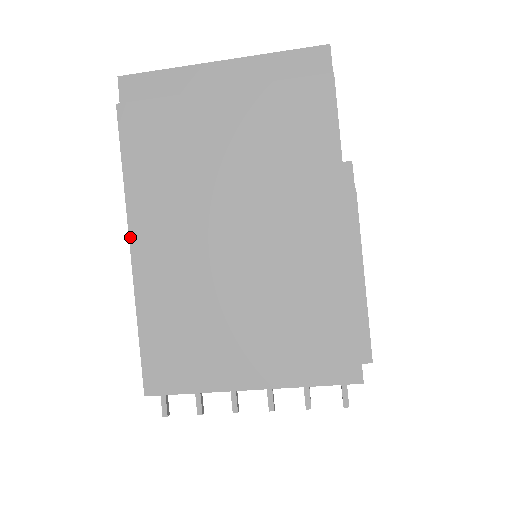
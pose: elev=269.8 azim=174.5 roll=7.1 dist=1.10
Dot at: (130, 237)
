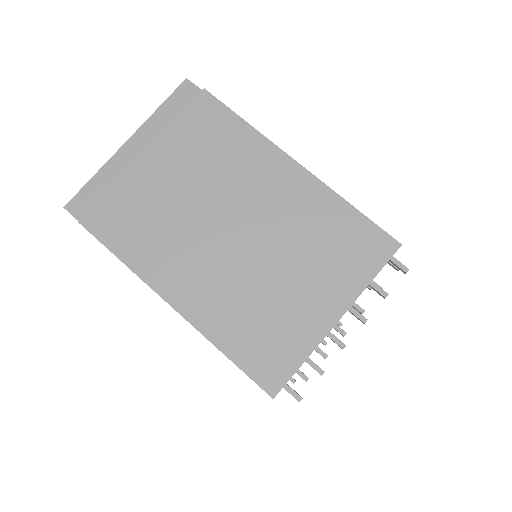
Dot at: (163, 298)
